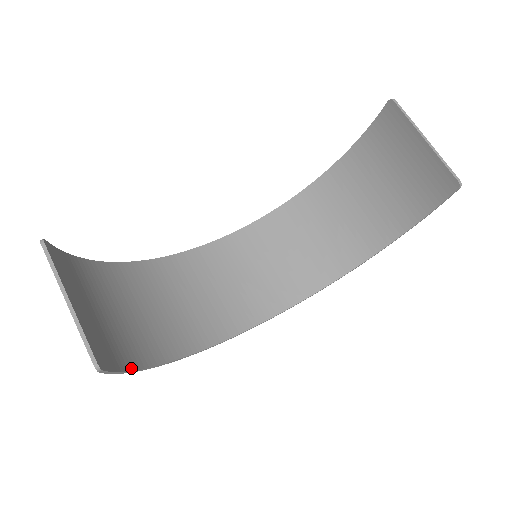
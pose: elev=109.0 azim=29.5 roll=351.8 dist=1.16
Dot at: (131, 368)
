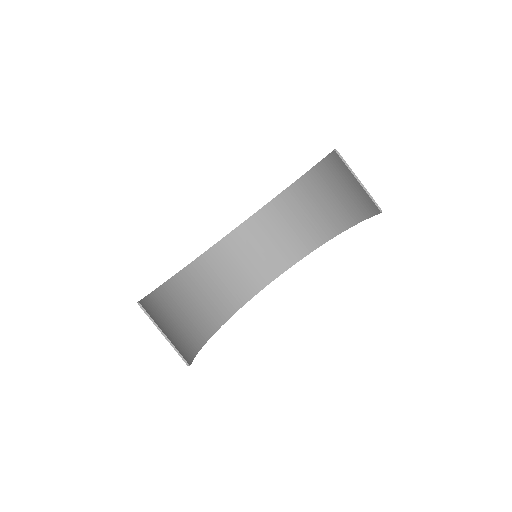
Dot at: (199, 348)
